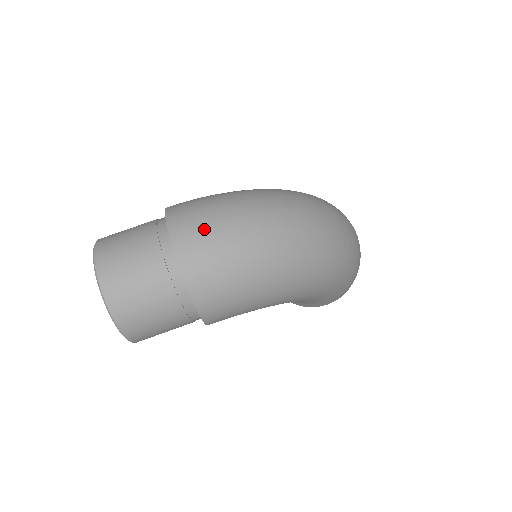
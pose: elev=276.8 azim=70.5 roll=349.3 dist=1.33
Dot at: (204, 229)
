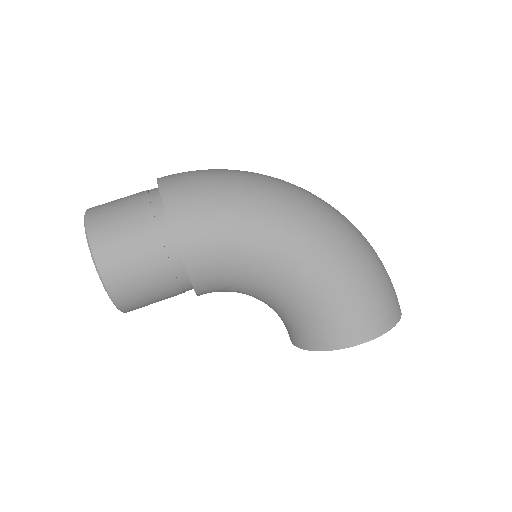
Dot at: occluded
